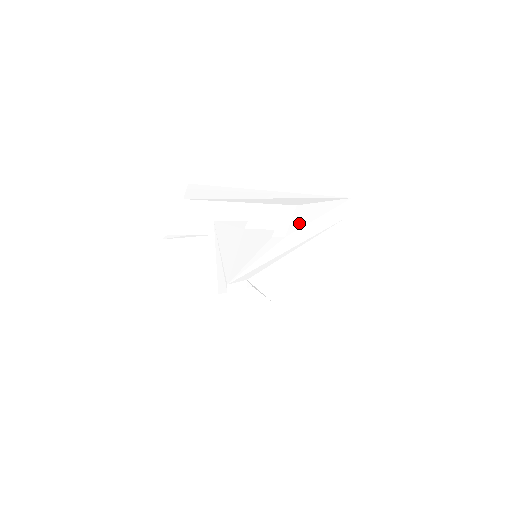
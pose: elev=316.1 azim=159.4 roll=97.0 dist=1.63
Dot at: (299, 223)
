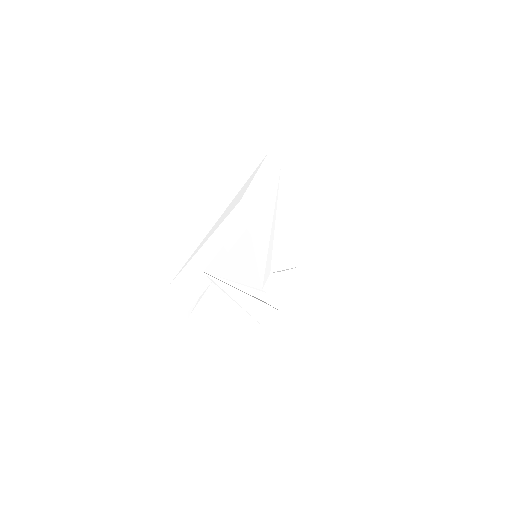
Dot at: (256, 207)
